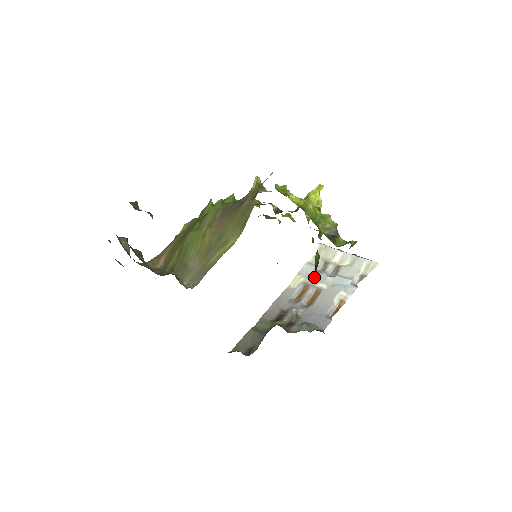
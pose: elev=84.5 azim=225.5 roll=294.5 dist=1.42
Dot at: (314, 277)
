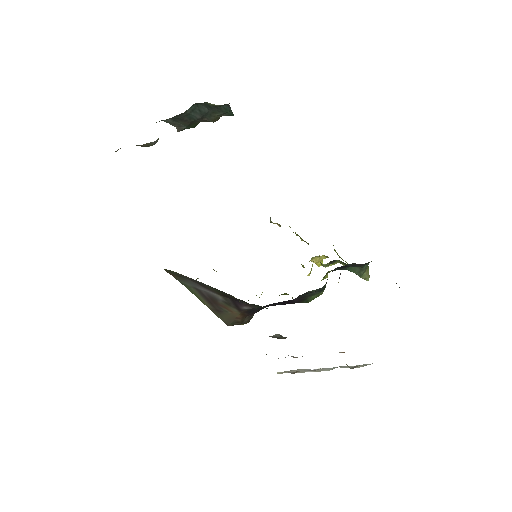
Dot at: occluded
